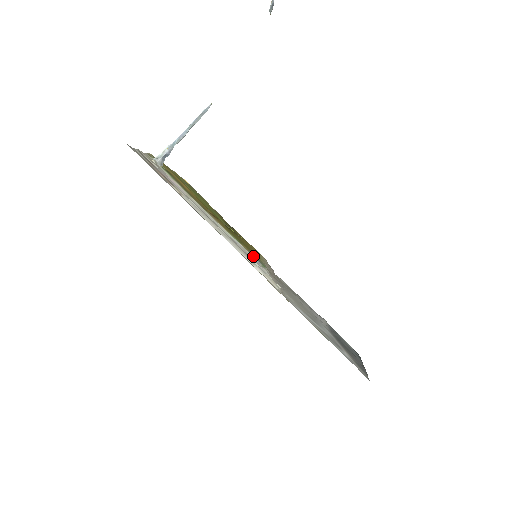
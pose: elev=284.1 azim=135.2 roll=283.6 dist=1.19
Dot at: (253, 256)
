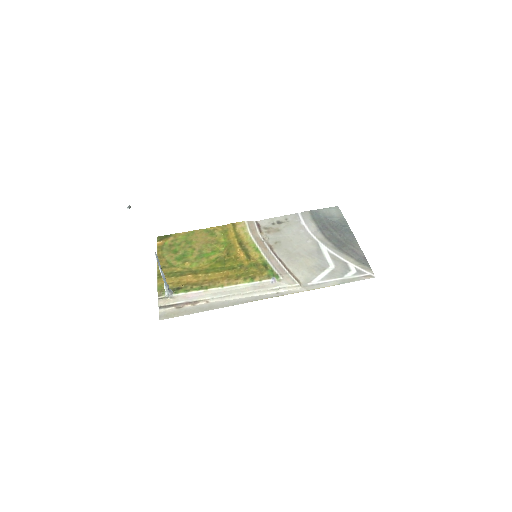
Dot at: (268, 280)
